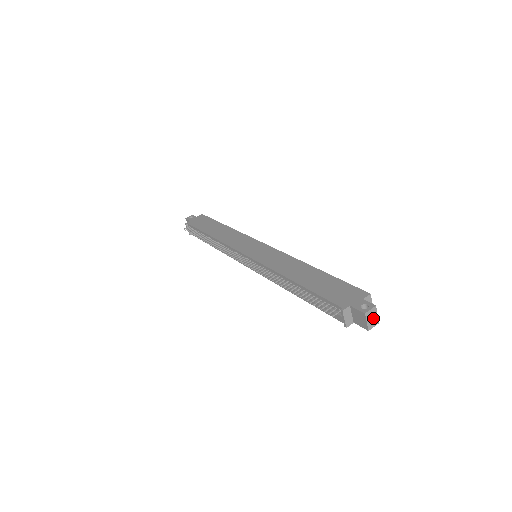
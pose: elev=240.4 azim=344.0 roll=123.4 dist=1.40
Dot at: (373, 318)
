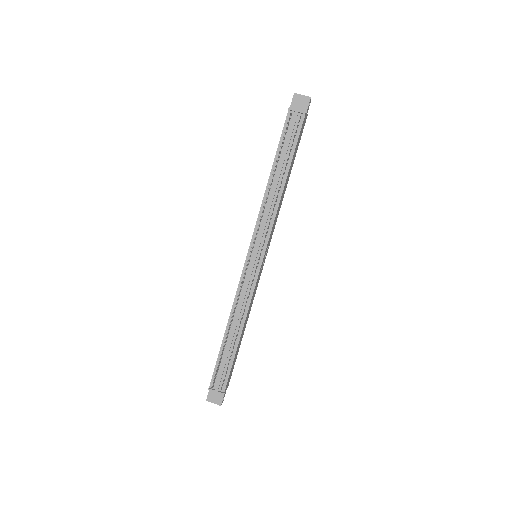
Dot at: (303, 97)
